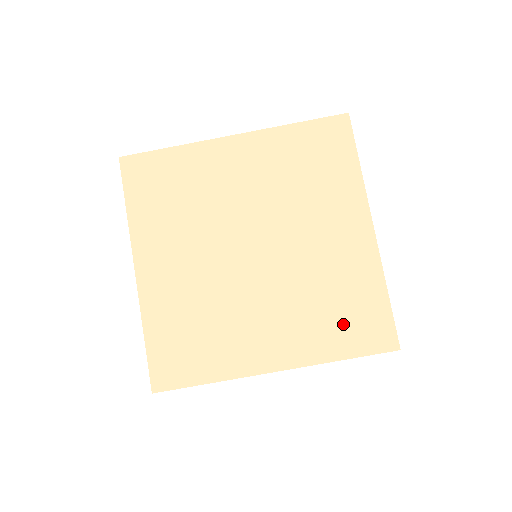
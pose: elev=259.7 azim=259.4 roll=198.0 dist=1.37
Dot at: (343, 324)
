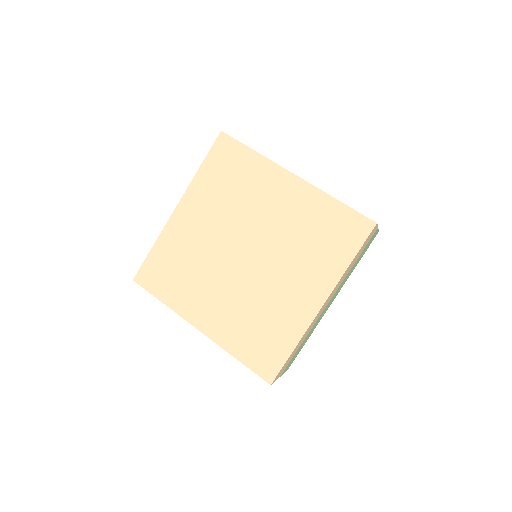
Dot at: (332, 242)
